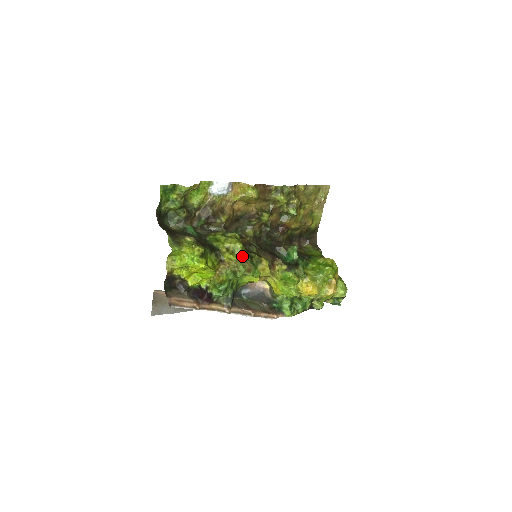
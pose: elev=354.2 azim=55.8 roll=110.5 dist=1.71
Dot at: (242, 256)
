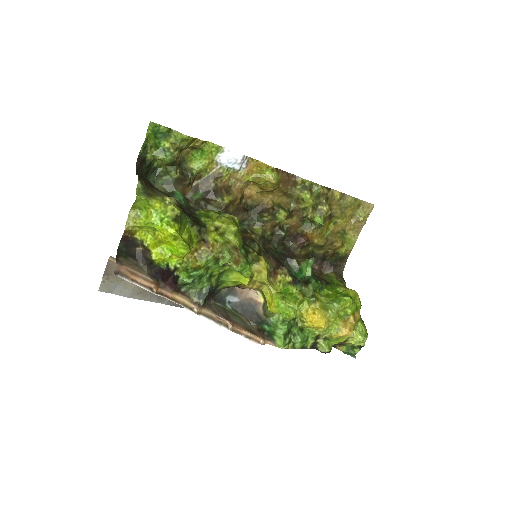
Dot at: (233, 242)
